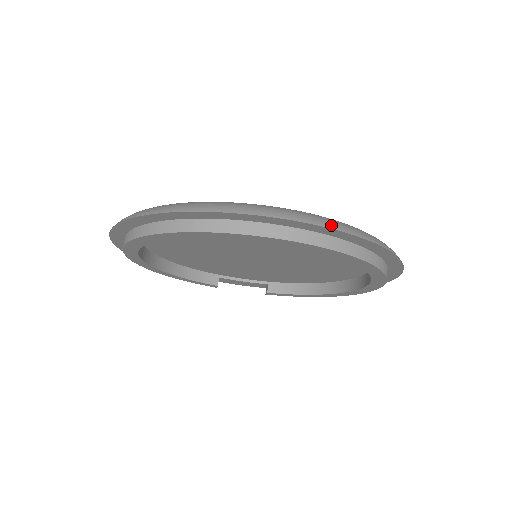
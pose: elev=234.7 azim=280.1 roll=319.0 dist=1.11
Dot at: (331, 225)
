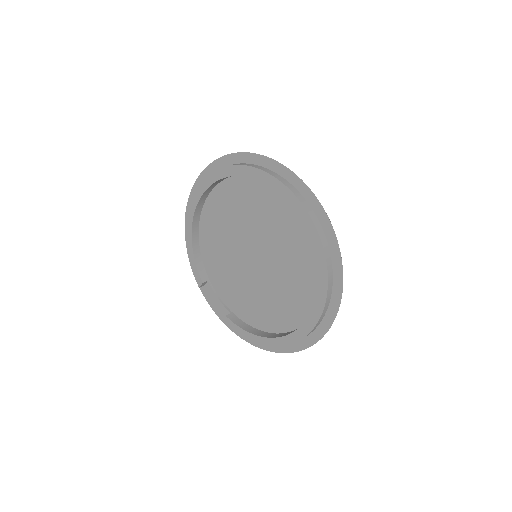
Dot at: occluded
